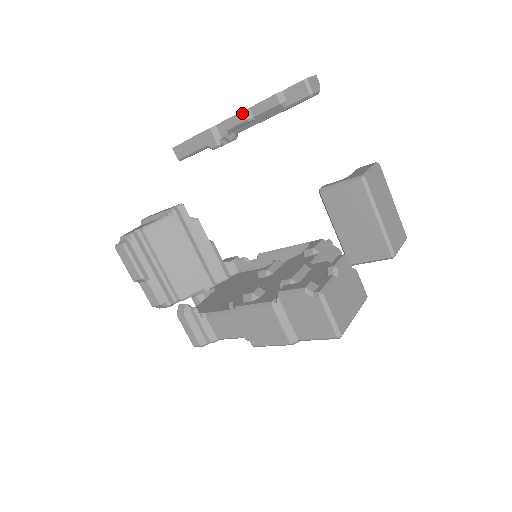
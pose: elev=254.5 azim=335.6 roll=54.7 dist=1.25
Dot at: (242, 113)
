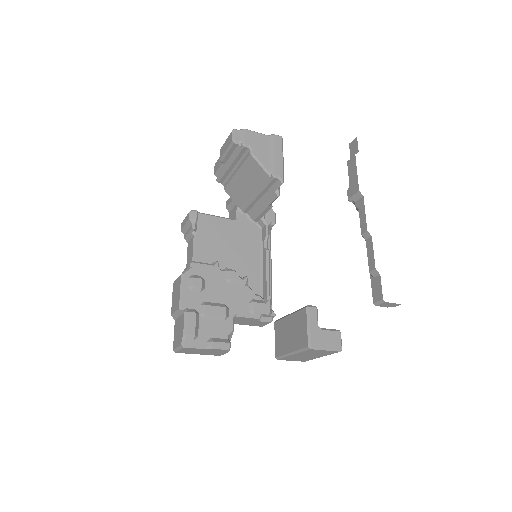
Dot at: (366, 230)
